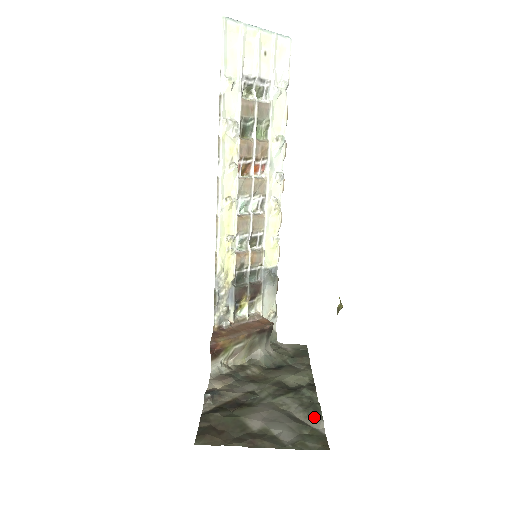
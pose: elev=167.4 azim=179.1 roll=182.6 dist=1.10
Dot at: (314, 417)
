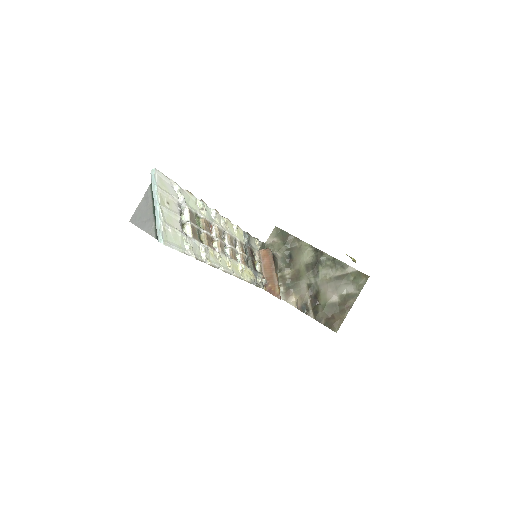
Dot at: (345, 268)
